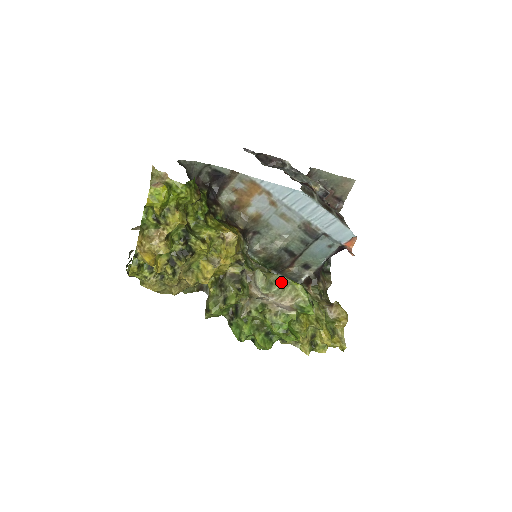
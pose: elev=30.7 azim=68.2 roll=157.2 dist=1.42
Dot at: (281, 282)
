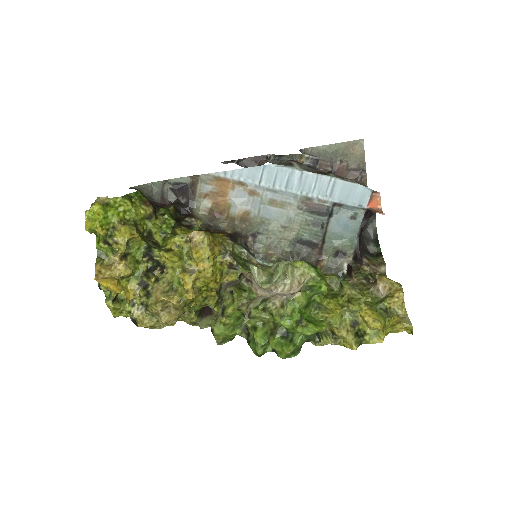
Dot at: (280, 268)
